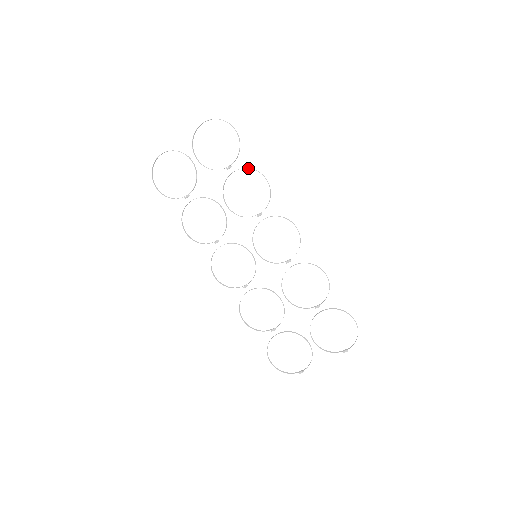
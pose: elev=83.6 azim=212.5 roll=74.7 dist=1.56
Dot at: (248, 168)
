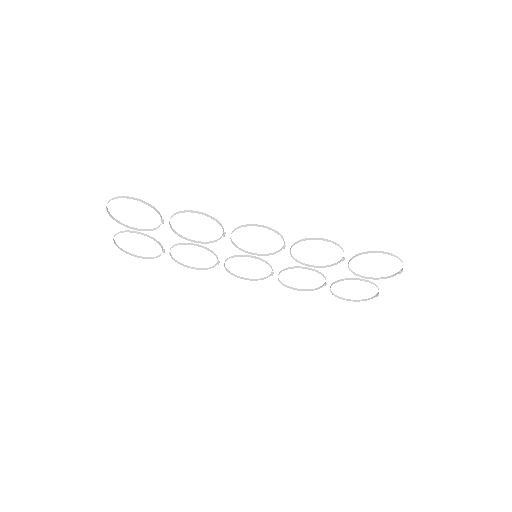
Dot at: occluded
